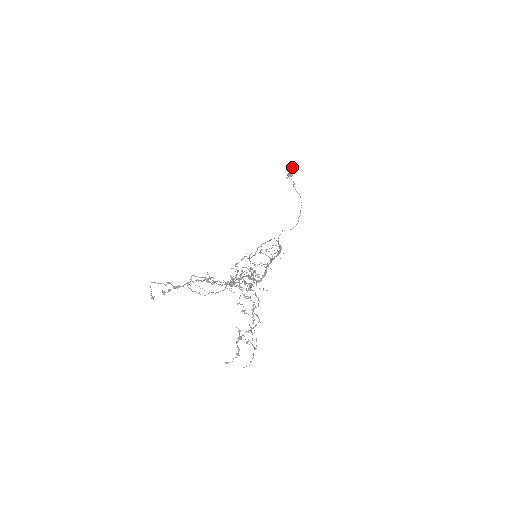
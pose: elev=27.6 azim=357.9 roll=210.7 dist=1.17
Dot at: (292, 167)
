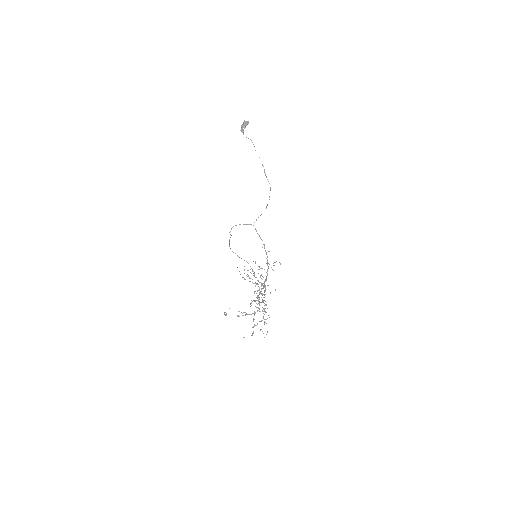
Dot at: (248, 122)
